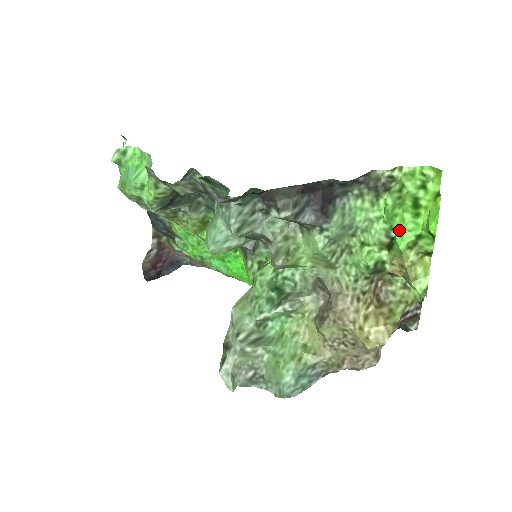
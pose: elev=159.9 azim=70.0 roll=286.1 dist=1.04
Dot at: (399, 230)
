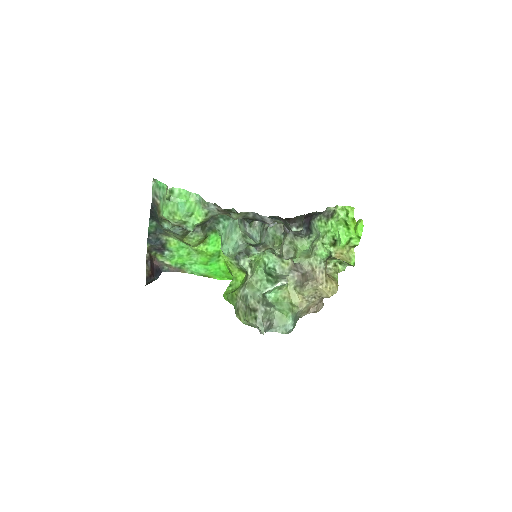
Dot at: (342, 236)
